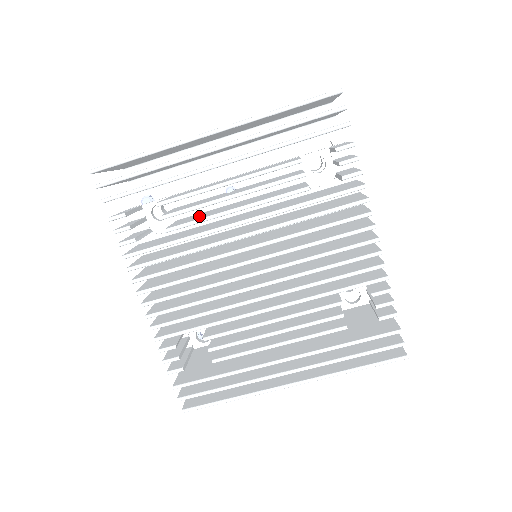
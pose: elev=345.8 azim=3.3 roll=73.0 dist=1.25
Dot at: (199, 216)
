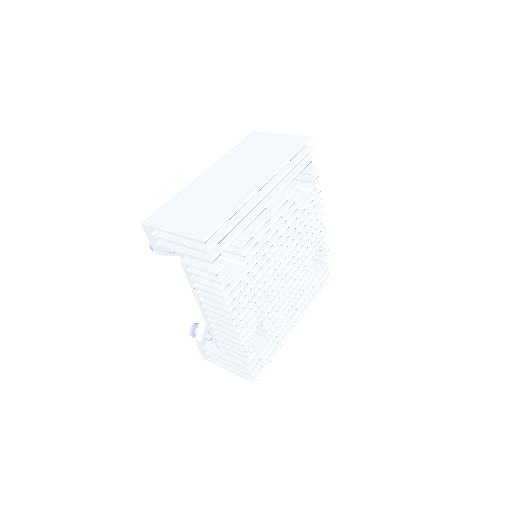
Dot at: occluded
